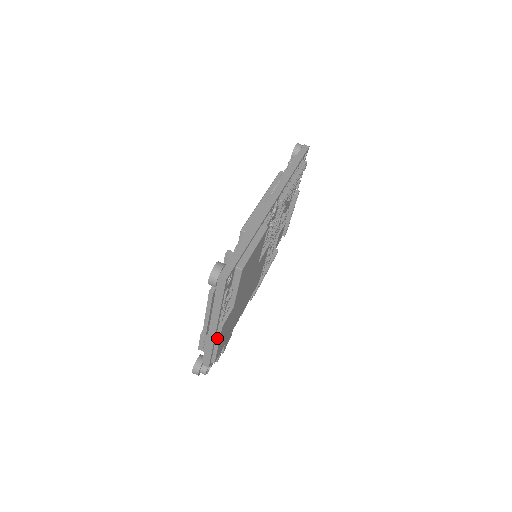
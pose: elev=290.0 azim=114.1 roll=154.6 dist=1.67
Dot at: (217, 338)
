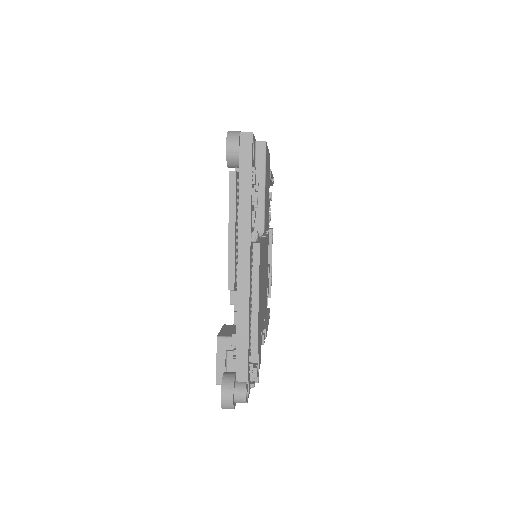
Dot at: (254, 281)
